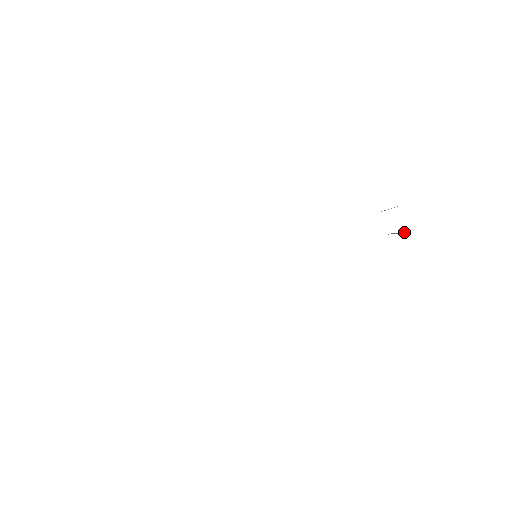
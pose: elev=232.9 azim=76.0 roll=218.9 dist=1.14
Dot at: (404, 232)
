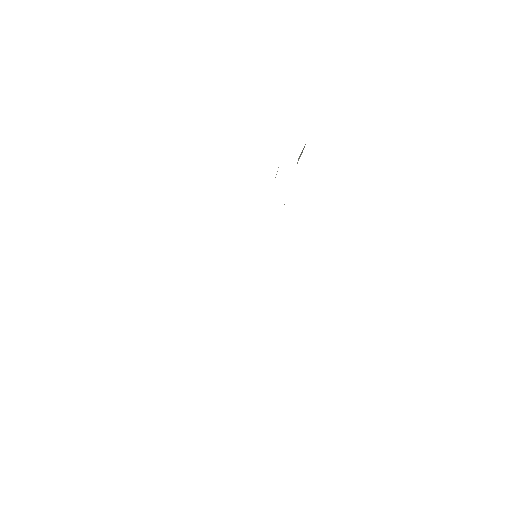
Dot at: occluded
